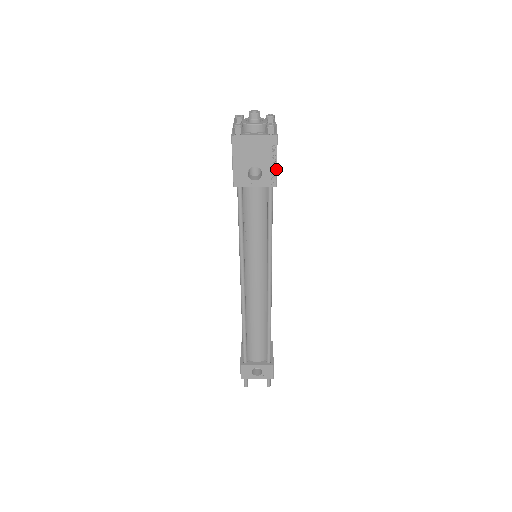
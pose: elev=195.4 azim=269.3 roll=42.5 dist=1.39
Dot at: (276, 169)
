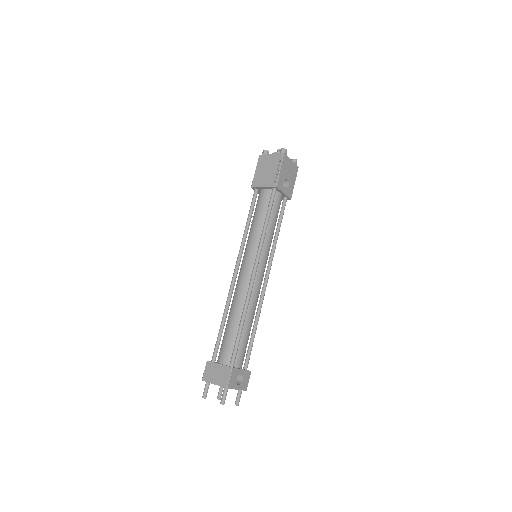
Dot at: occluded
